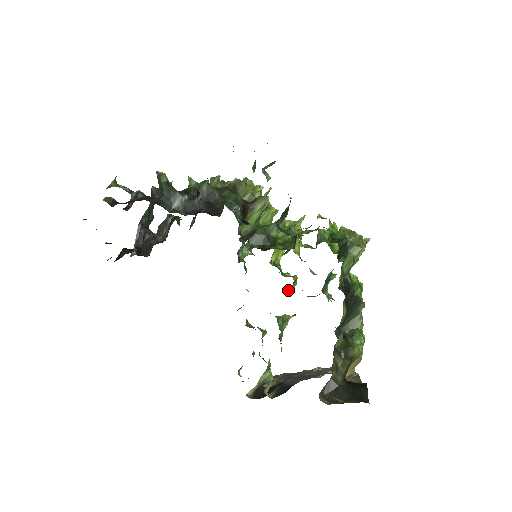
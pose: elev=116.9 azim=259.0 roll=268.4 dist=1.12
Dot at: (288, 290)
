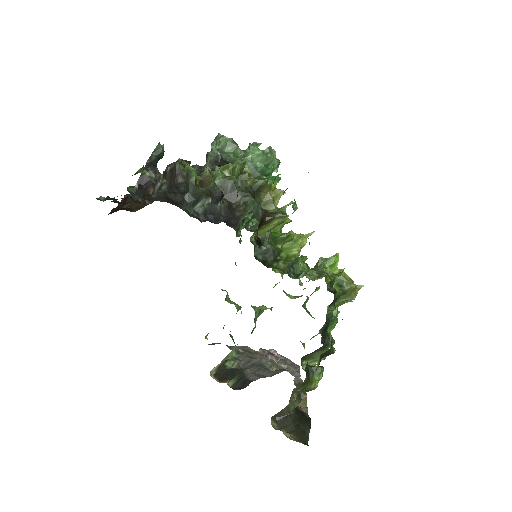
Dot at: (273, 287)
